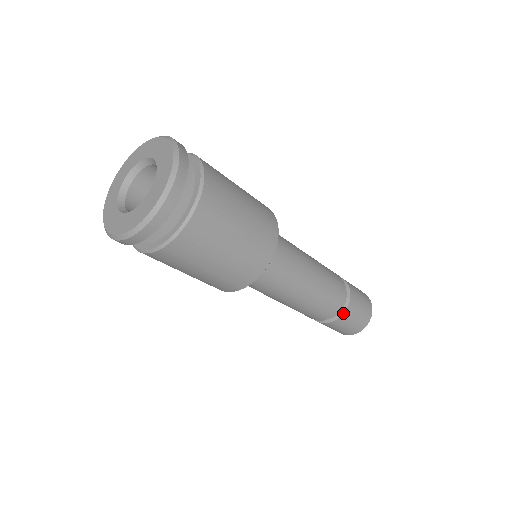
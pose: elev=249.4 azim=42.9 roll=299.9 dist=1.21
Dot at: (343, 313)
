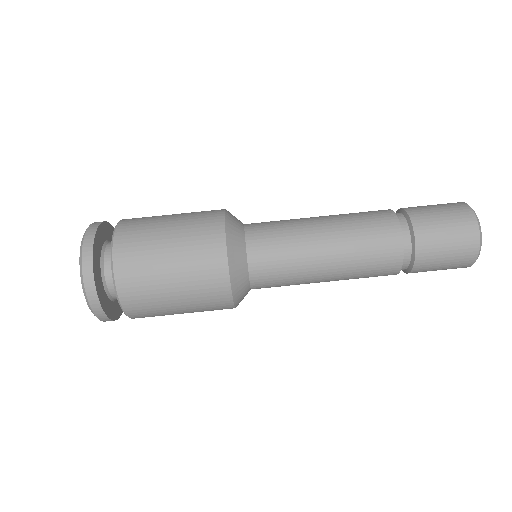
Dot at: (414, 252)
